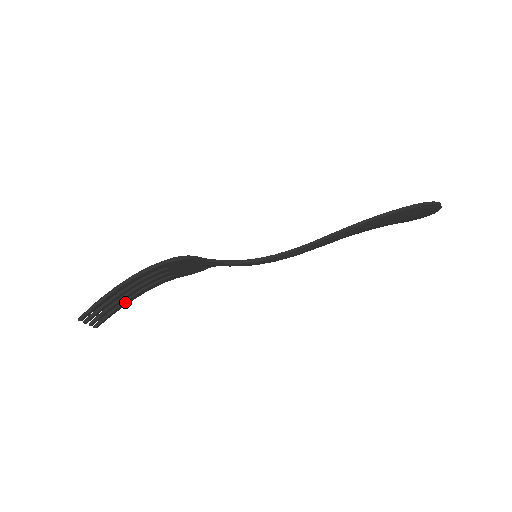
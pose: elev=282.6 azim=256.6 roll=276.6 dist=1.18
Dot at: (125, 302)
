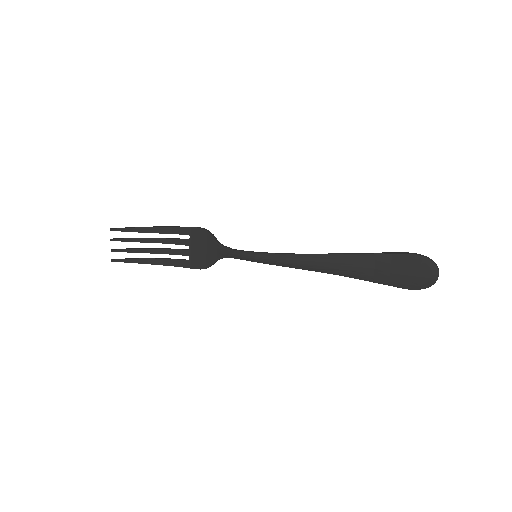
Dot at: (145, 258)
